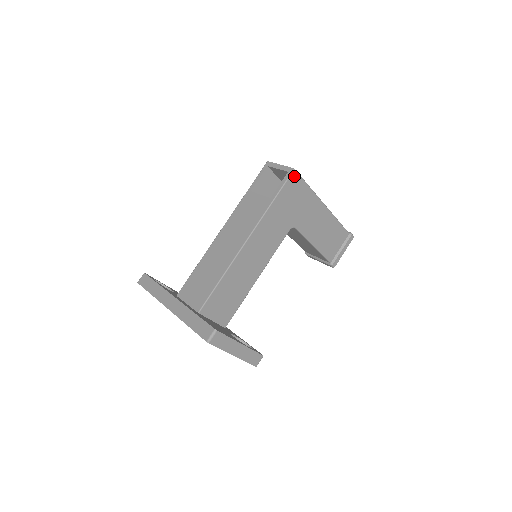
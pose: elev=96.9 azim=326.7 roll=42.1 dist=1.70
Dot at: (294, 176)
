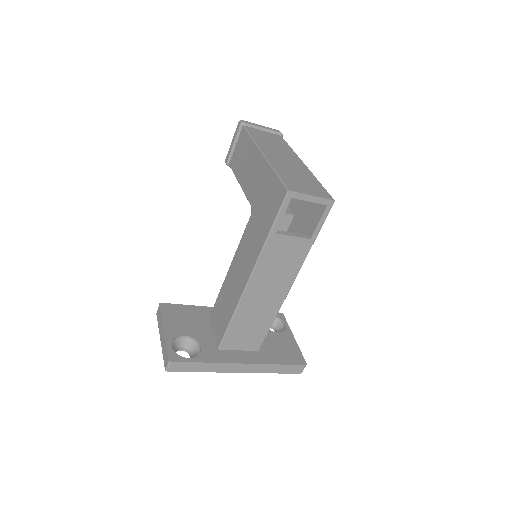
Dot at: occluded
